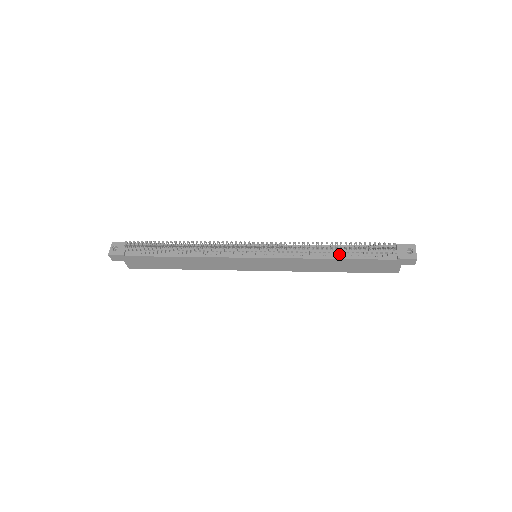
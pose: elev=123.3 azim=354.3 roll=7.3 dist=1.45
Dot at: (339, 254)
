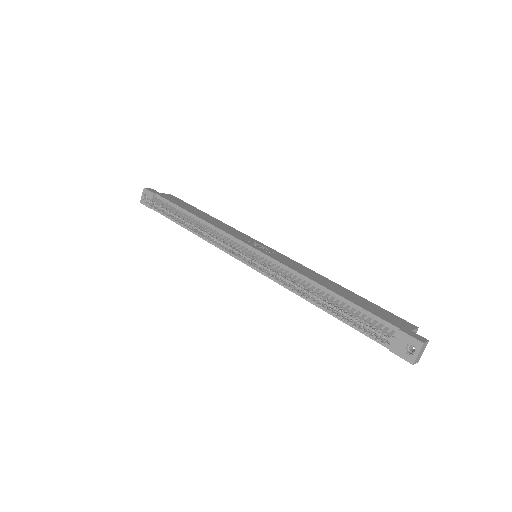
Dot at: (328, 305)
